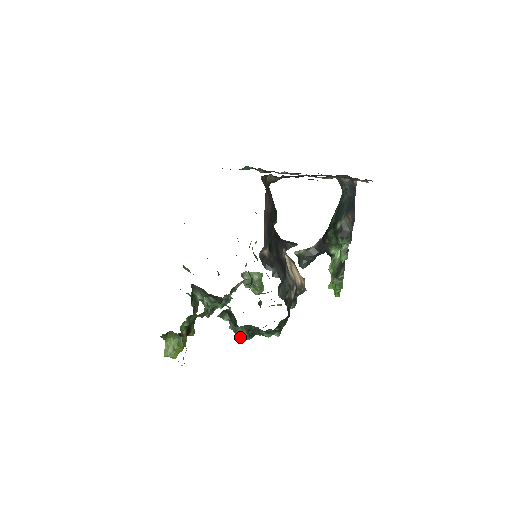
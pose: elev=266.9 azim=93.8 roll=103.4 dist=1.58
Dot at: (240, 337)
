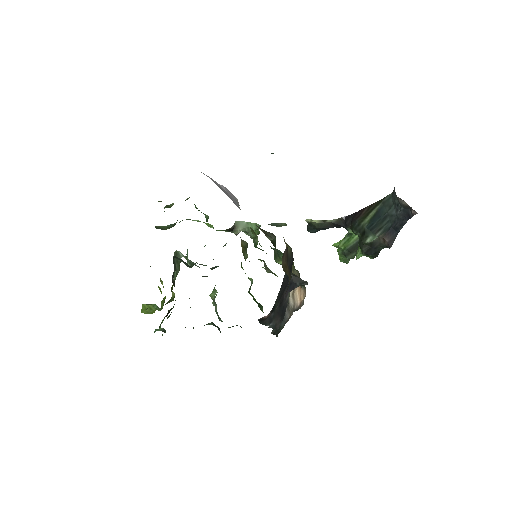
Dot at: occluded
